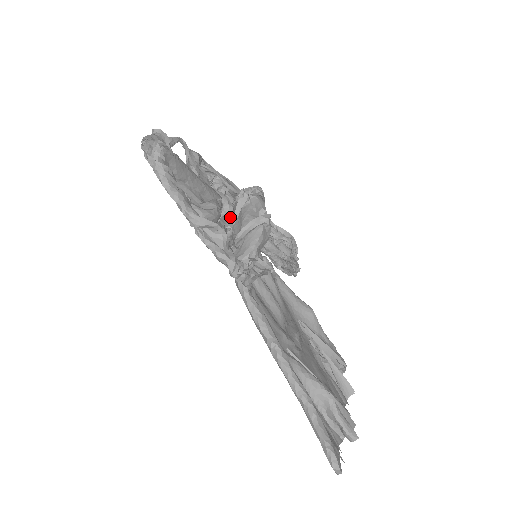
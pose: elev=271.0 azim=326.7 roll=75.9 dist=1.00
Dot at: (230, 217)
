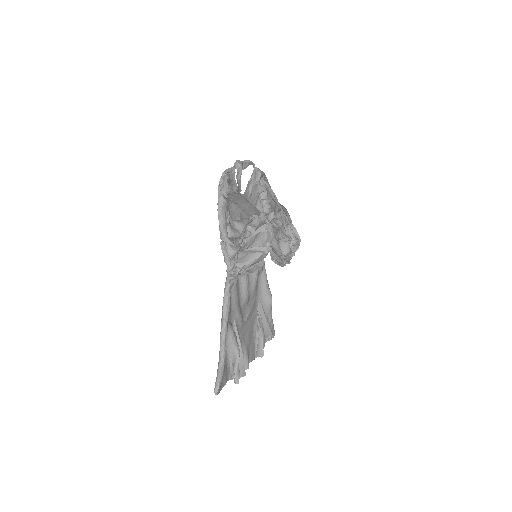
Dot at: (252, 231)
